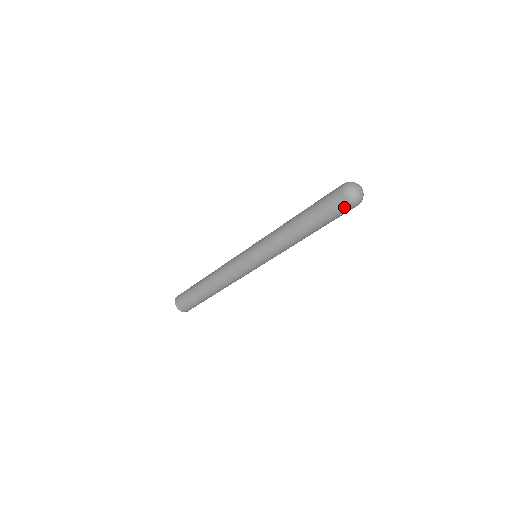
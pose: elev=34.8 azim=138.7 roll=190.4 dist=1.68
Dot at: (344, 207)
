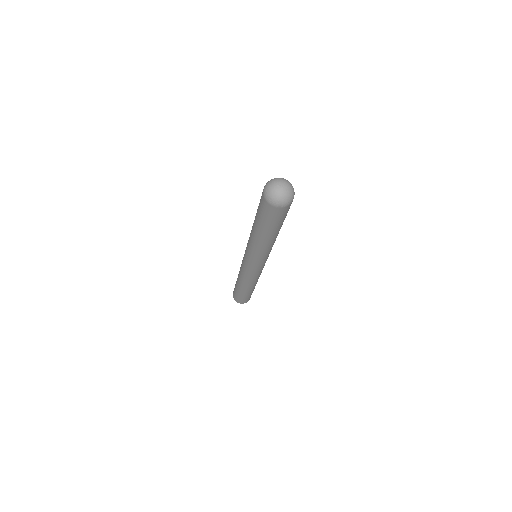
Dot at: (265, 205)
